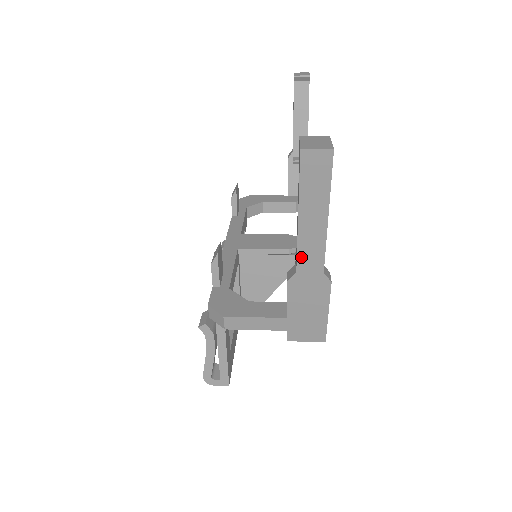
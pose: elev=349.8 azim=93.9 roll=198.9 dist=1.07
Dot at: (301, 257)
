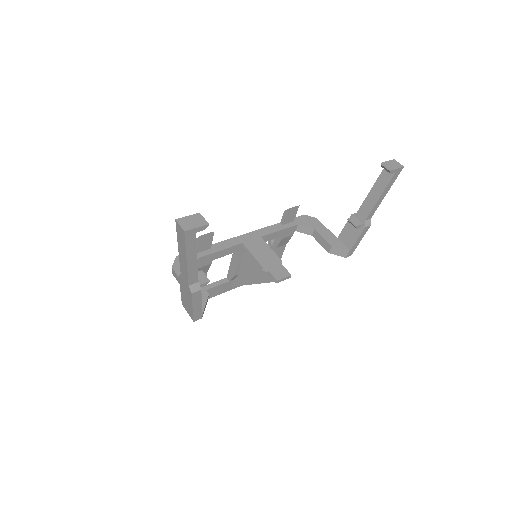
Dot at: (181, 269)
